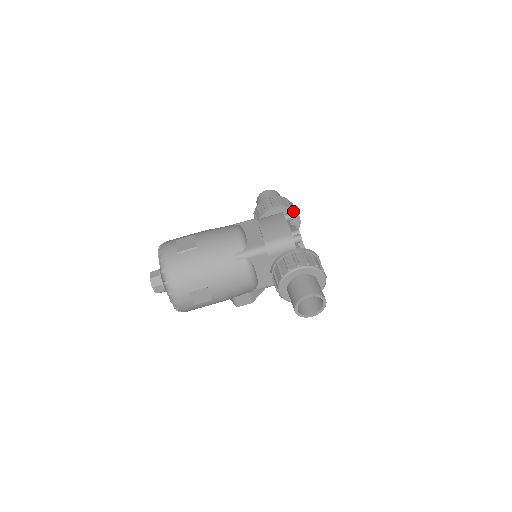
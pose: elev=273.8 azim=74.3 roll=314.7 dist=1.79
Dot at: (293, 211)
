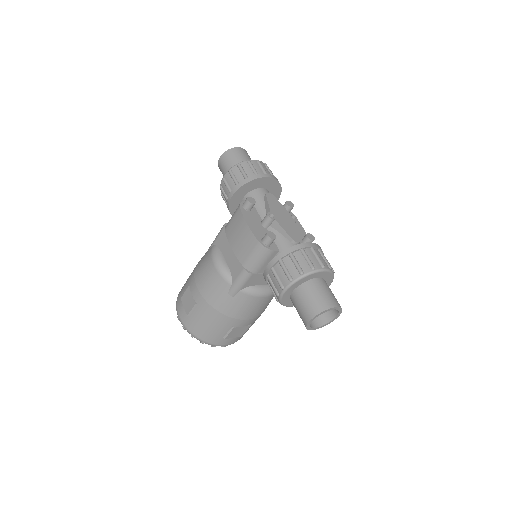
Dot at: (253, 181)
